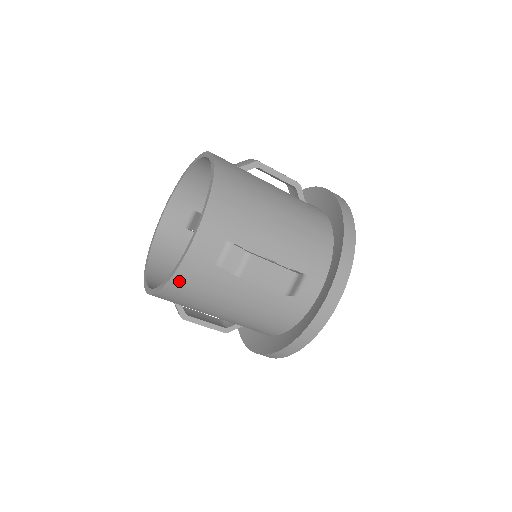
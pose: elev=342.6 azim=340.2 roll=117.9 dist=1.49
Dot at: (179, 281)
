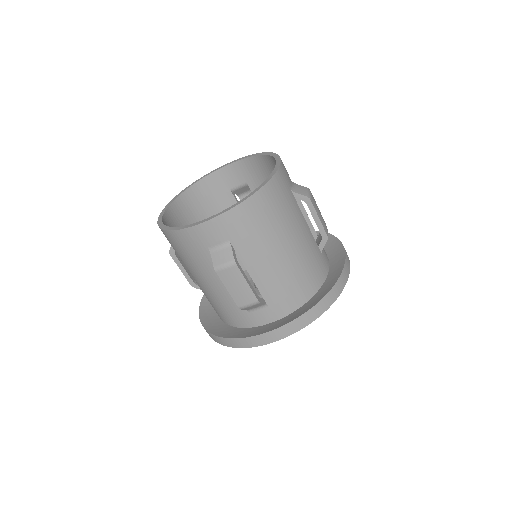
Dot at: (177, 237)
